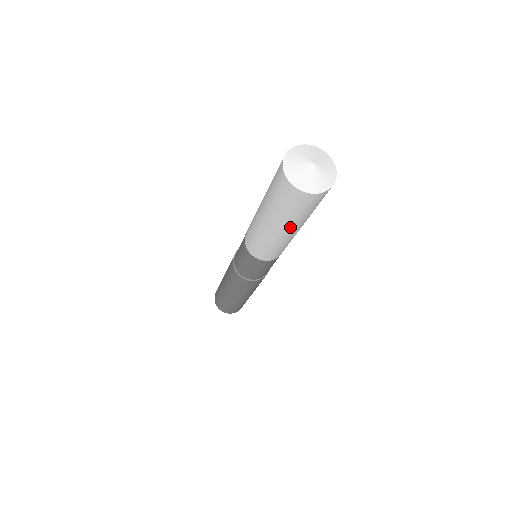
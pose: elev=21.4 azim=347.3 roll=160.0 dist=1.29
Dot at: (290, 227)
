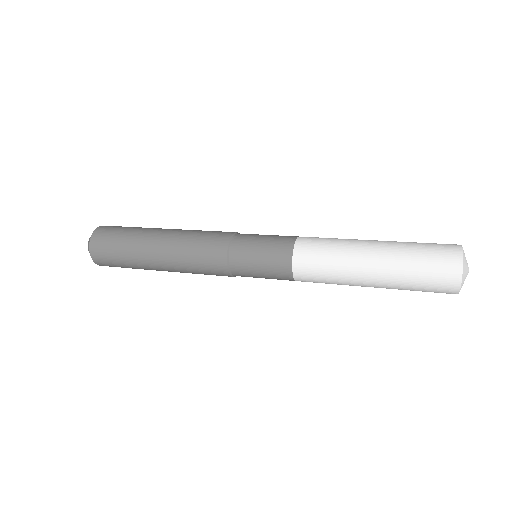
Dot at: (386, 288)
